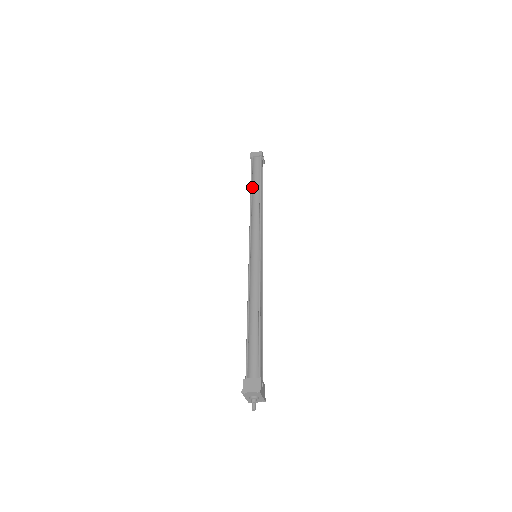
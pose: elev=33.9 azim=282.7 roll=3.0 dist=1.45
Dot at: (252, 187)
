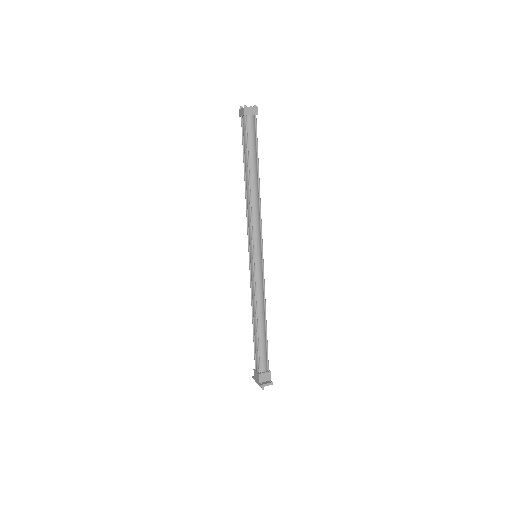
Dot at: (249, 166)
